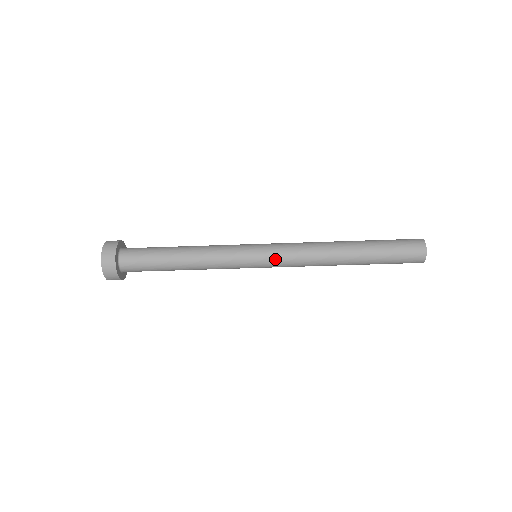
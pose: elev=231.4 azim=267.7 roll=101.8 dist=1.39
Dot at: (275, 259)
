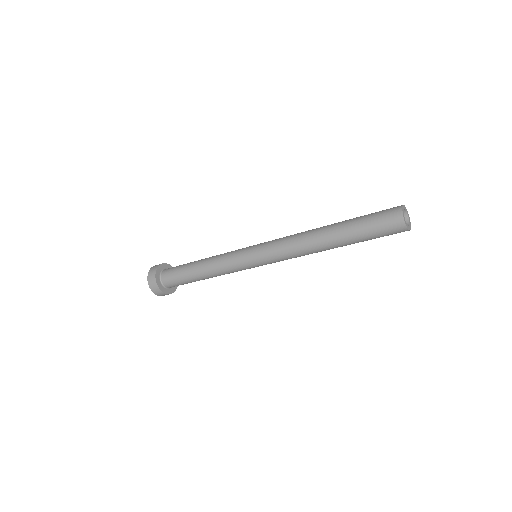
Dot at: (271, 263)
